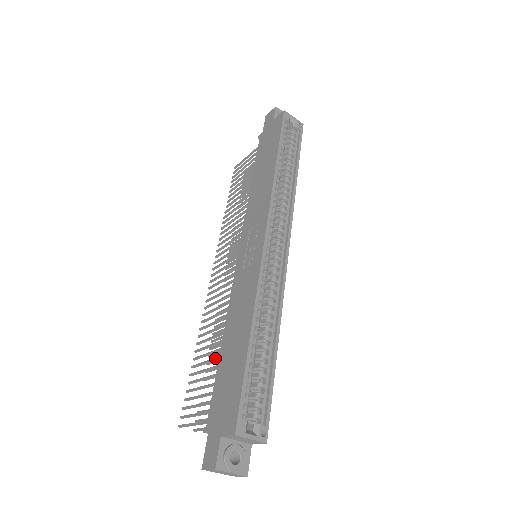
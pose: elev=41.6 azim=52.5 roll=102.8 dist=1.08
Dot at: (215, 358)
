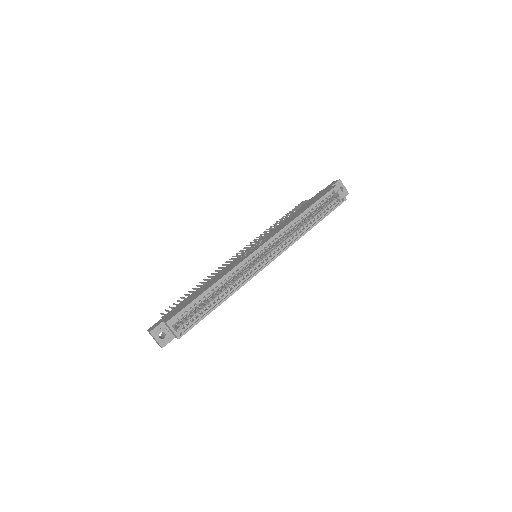
Dot at: occluded
